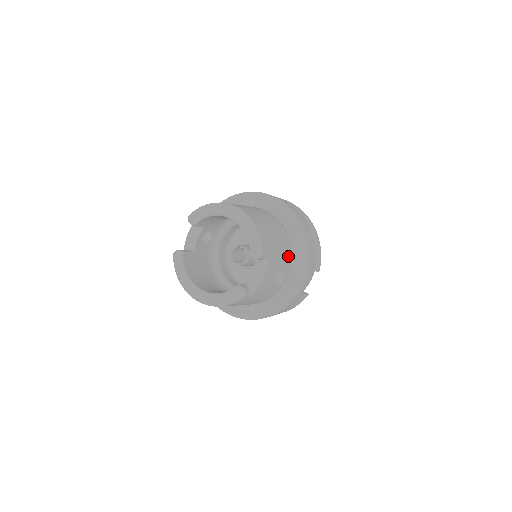
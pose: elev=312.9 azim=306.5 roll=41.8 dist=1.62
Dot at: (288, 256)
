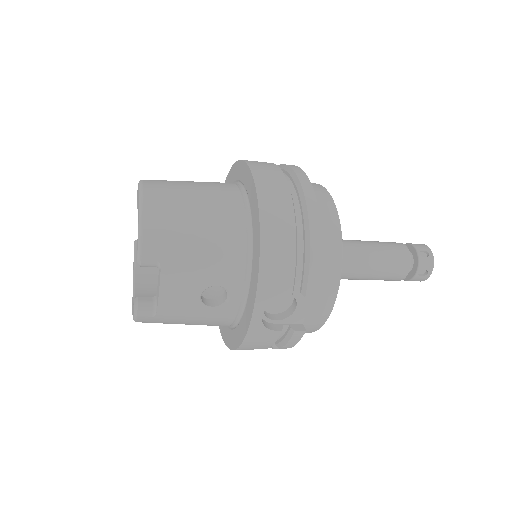
Dot at: (231, 265)
